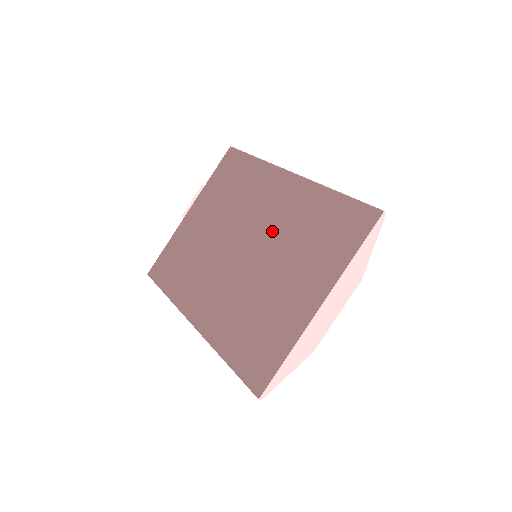
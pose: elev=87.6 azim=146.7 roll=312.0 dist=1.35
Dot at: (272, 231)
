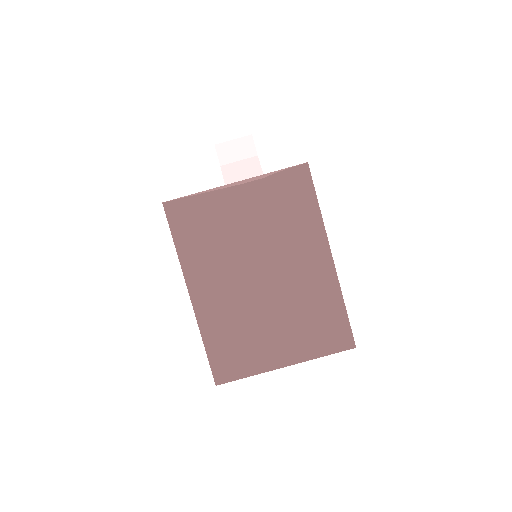
Dot at: occluded
